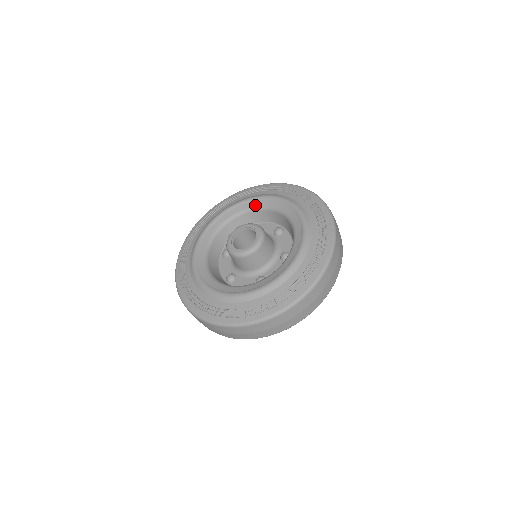
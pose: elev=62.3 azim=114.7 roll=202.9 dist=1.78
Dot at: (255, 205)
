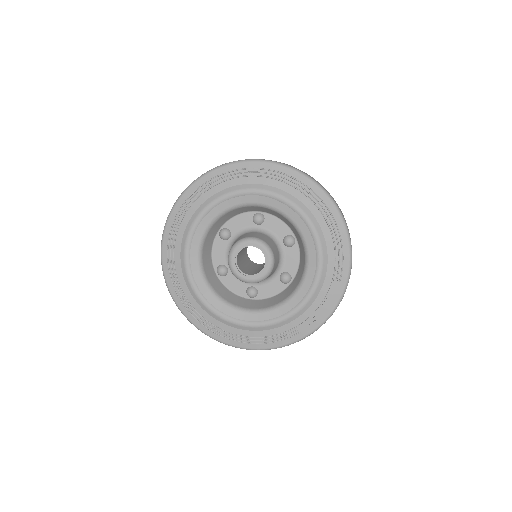
Dot at: (218, 212)
